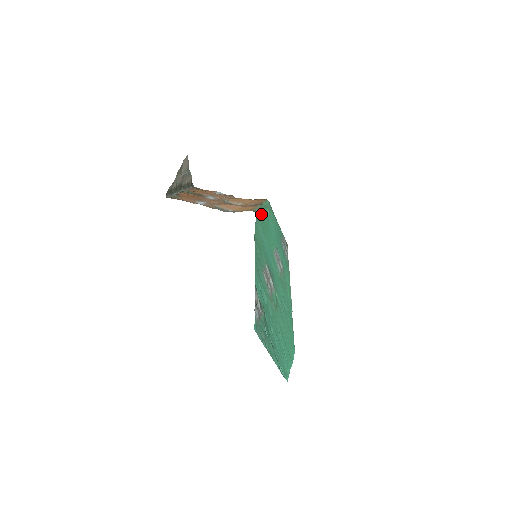
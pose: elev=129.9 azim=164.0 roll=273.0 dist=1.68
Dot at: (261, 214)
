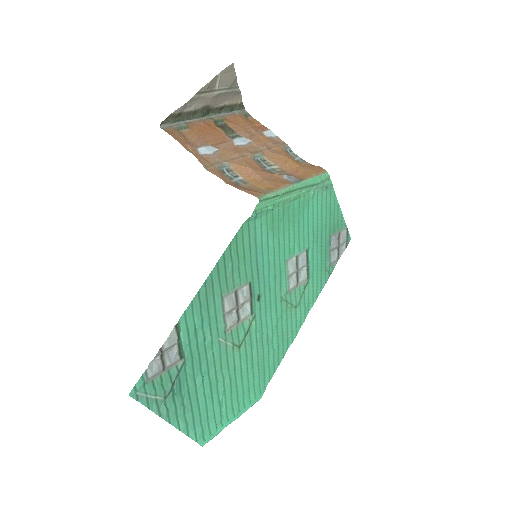
Dot at: (282, 201)
